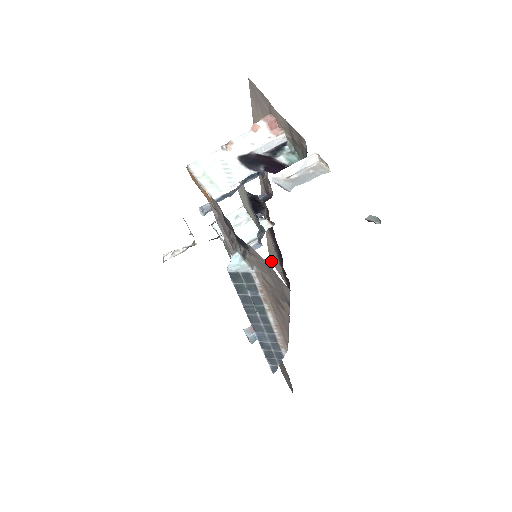
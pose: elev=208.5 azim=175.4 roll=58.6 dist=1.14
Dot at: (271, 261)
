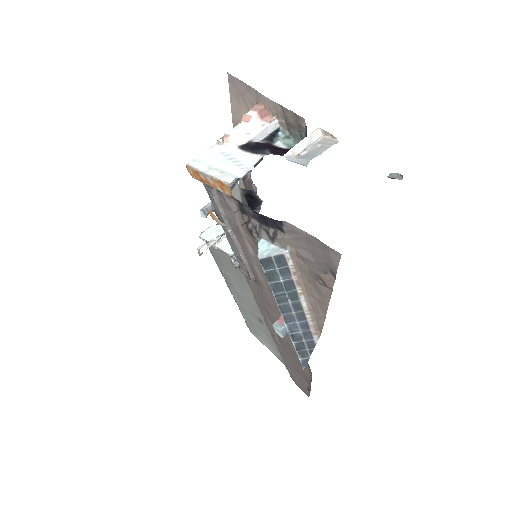
Dot at: occluded
